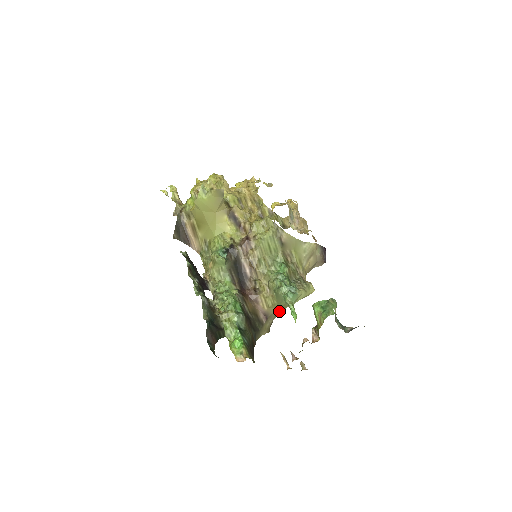
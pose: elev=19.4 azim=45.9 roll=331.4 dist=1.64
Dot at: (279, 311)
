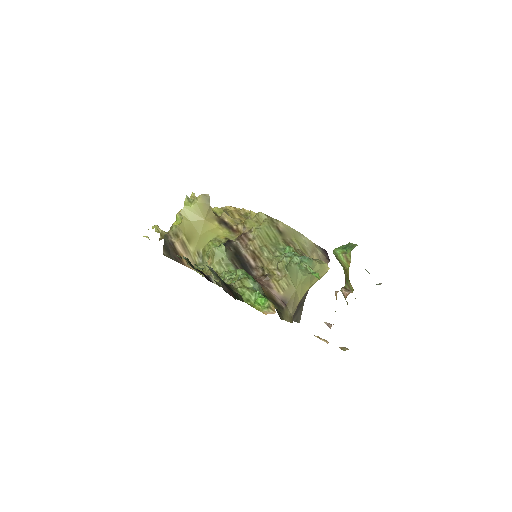
Dot at: (297, 298)
